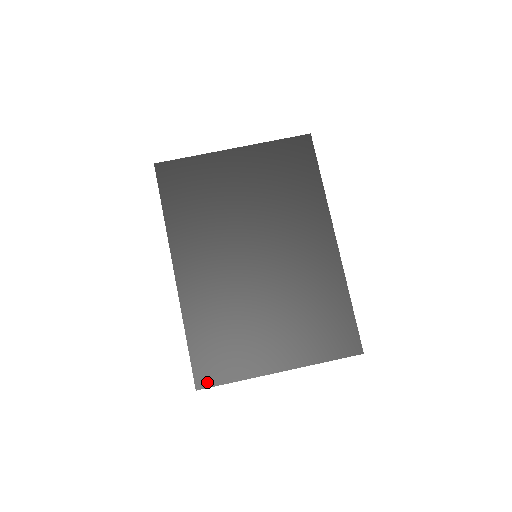
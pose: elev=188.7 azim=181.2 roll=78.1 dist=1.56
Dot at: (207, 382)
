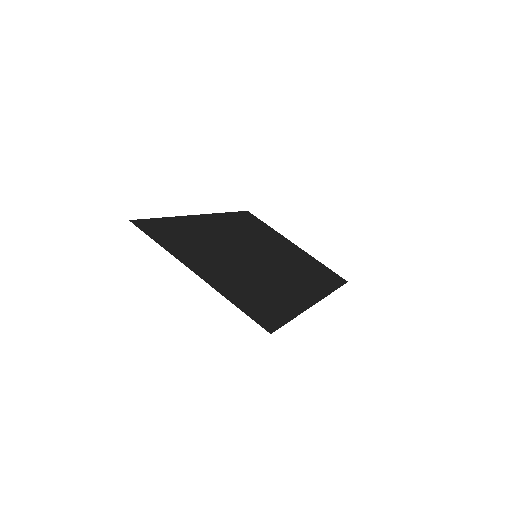
Dot at: (142, 227)
